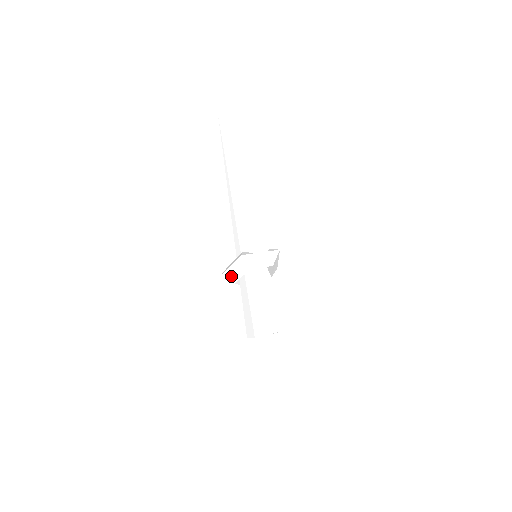
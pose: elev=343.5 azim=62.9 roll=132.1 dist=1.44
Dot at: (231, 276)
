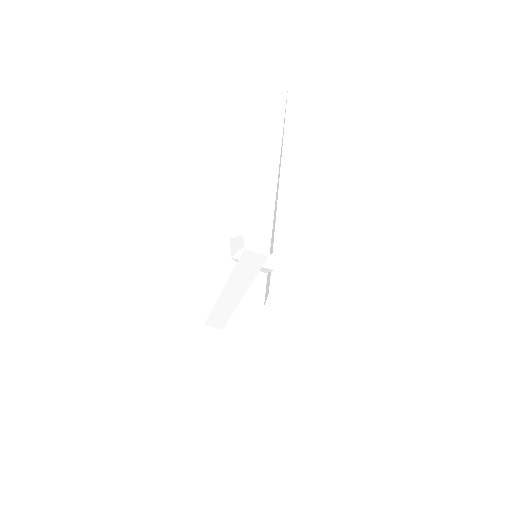
Dot at: occluded
